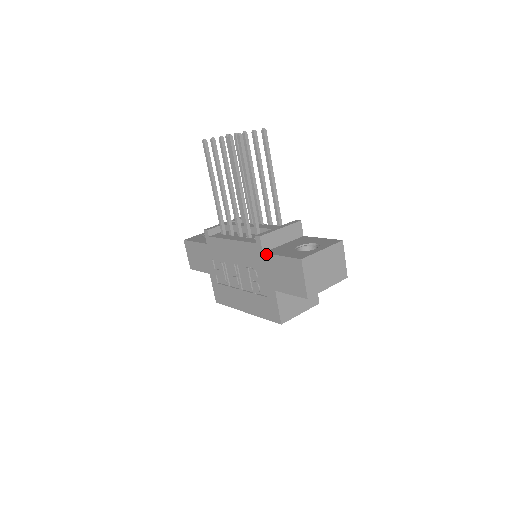
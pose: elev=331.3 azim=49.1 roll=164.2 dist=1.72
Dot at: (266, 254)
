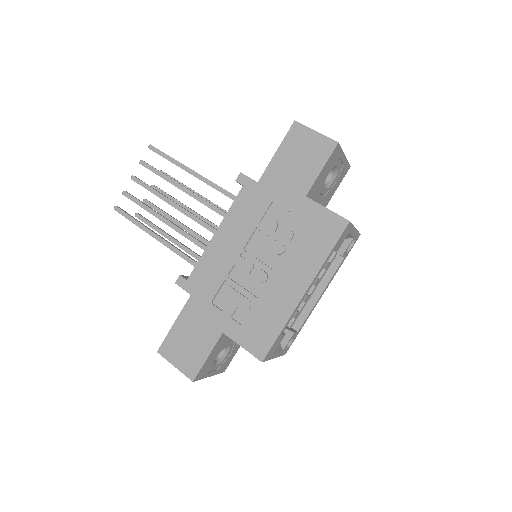
Dot at: (262, 177)
